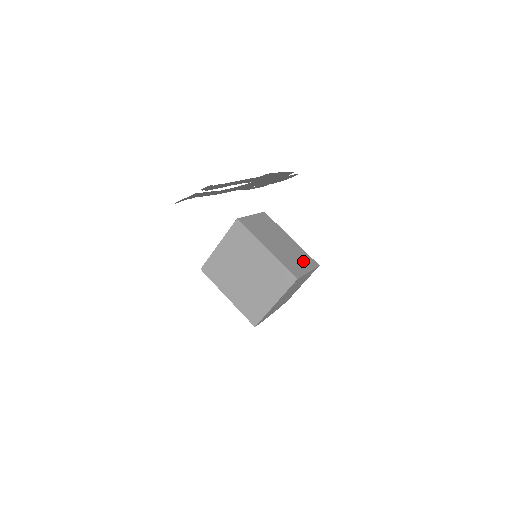
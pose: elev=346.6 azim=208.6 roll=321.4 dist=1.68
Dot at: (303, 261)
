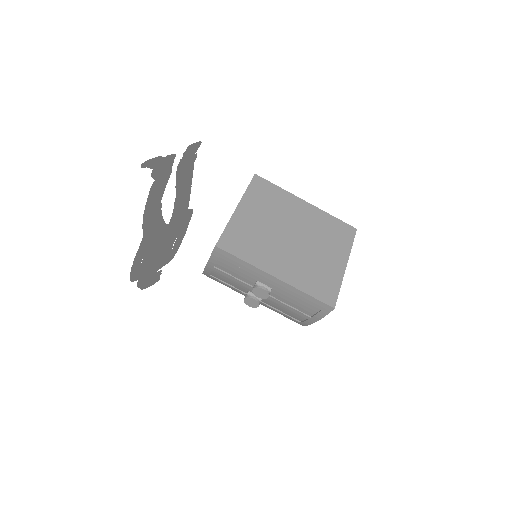
Dot at: occluded
